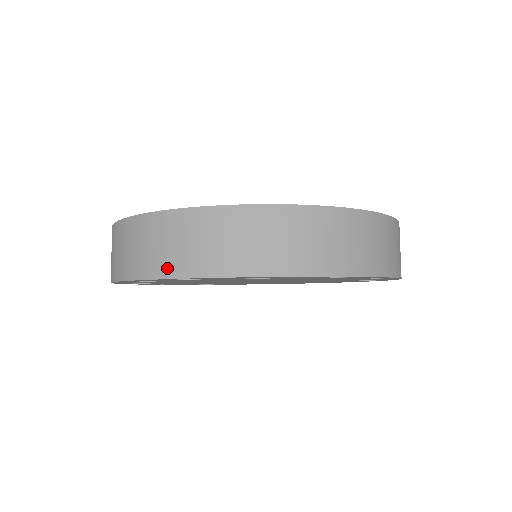
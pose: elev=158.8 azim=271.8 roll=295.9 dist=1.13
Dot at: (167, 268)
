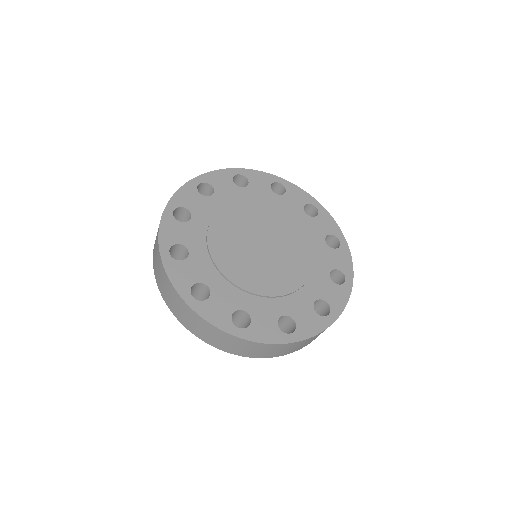
Dot at: (281, 355)
